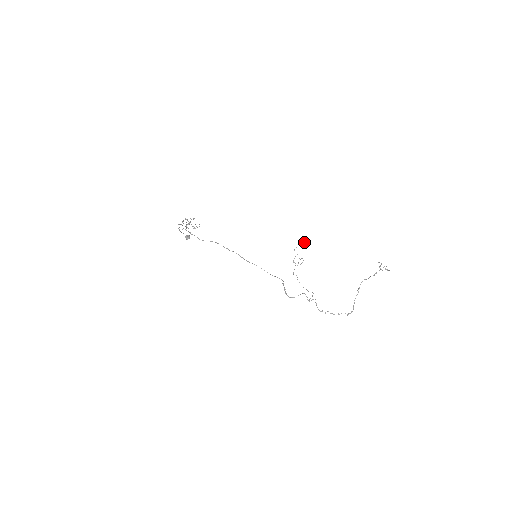
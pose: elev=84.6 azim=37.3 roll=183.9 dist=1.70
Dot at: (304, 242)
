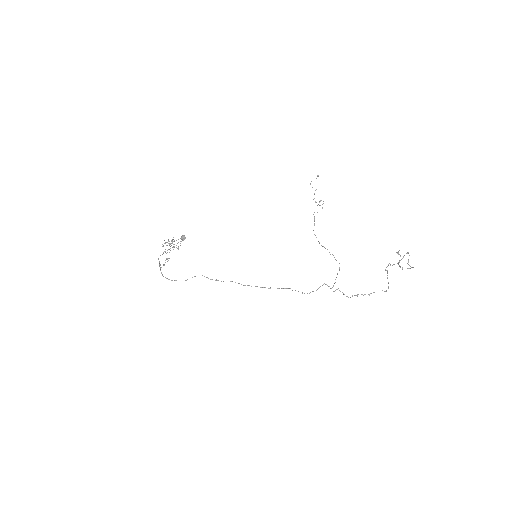
Dot at: (317, 176)
